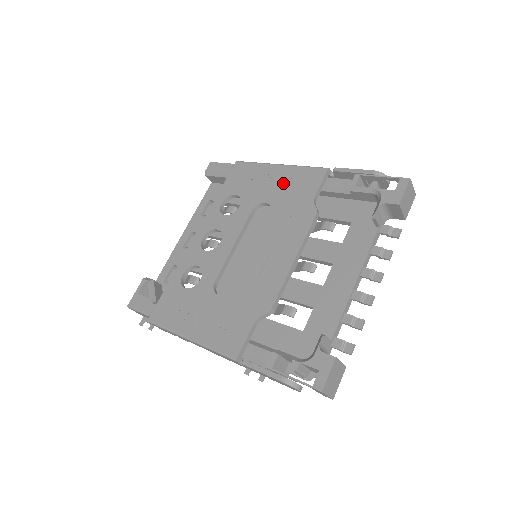
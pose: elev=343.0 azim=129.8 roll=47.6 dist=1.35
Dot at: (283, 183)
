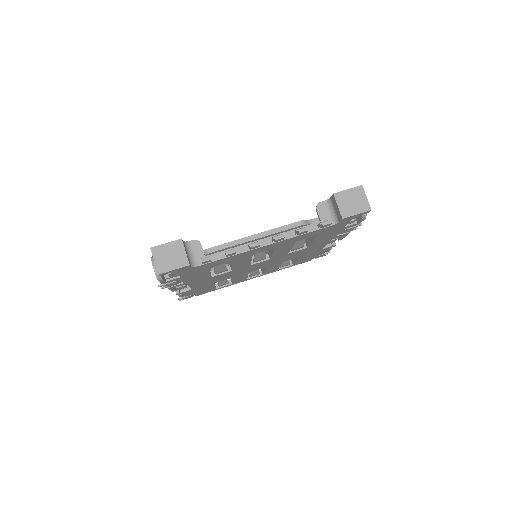
Dot at: occluded
